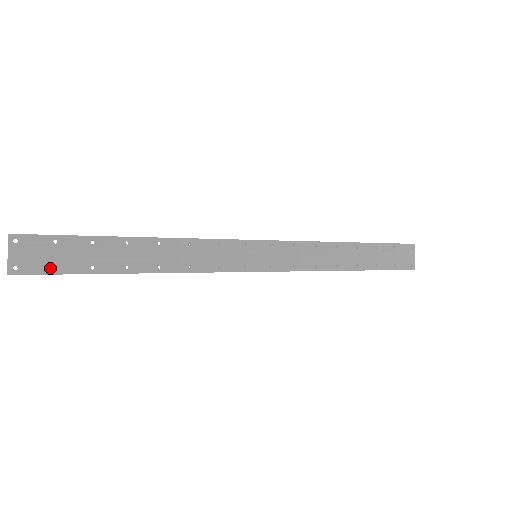
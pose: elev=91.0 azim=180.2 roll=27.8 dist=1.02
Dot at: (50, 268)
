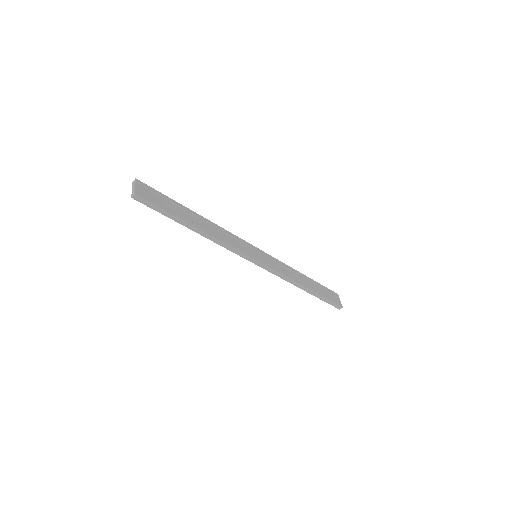
Dot at: (156, 203)
